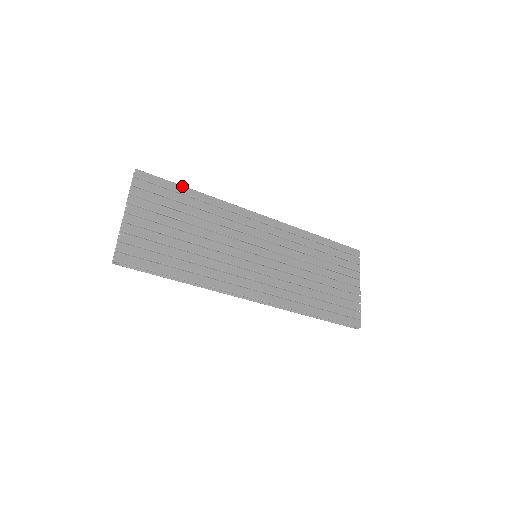
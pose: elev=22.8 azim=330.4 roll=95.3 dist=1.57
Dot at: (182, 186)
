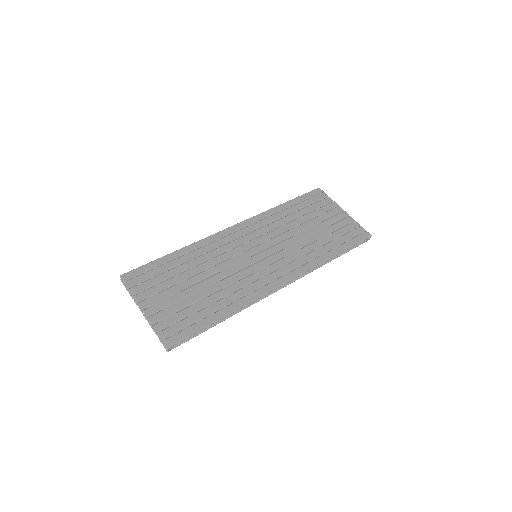
Dot at: (161, 258)
